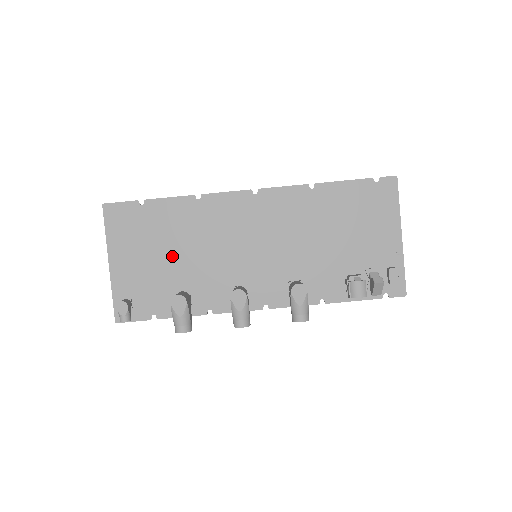
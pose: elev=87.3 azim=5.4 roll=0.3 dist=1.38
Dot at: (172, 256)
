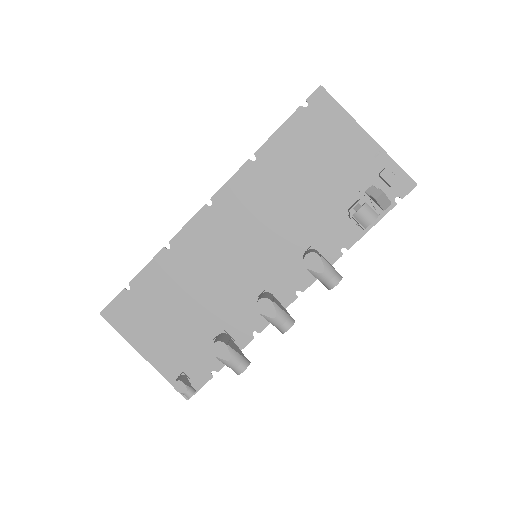
Dot at: (187, 312)
